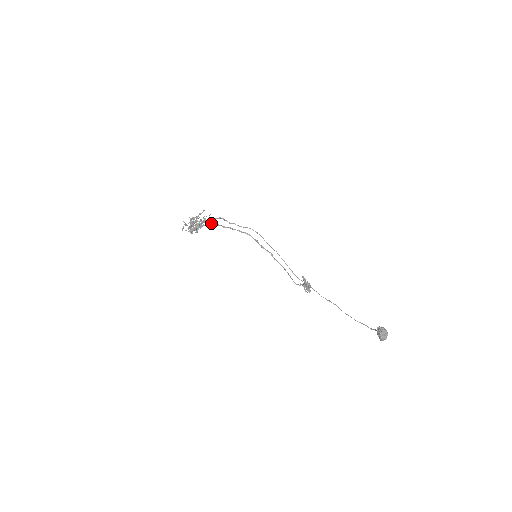
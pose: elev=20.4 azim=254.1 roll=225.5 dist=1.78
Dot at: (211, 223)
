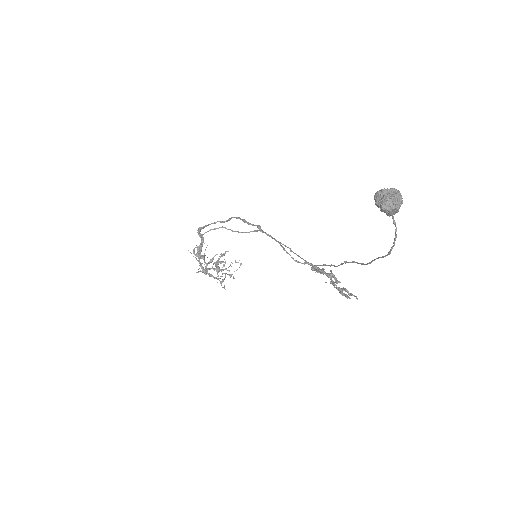
Dot at: (203, 226)
